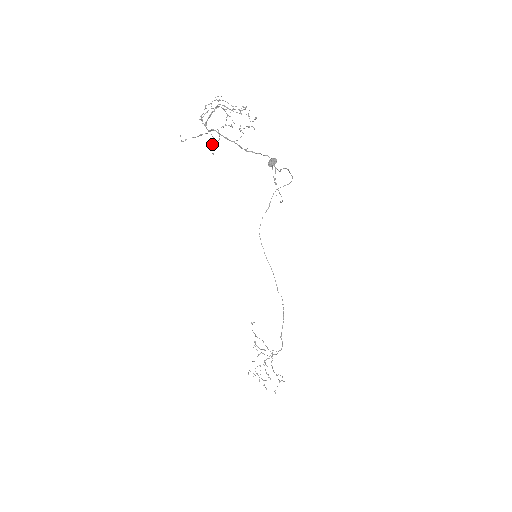
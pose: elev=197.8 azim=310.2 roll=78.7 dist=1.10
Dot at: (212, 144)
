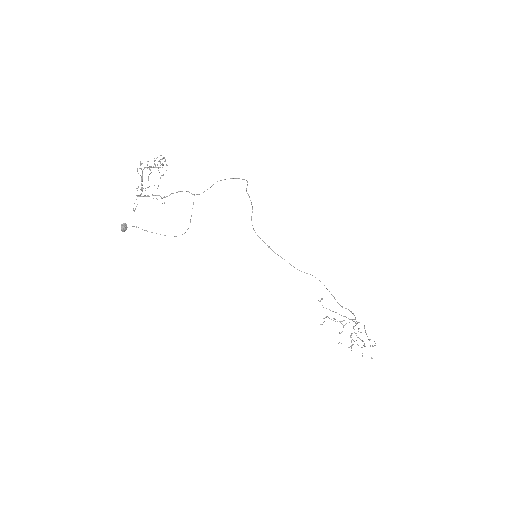
Dot at: occluded
